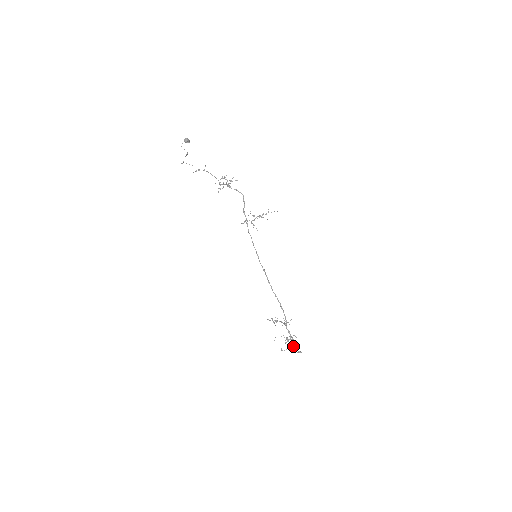
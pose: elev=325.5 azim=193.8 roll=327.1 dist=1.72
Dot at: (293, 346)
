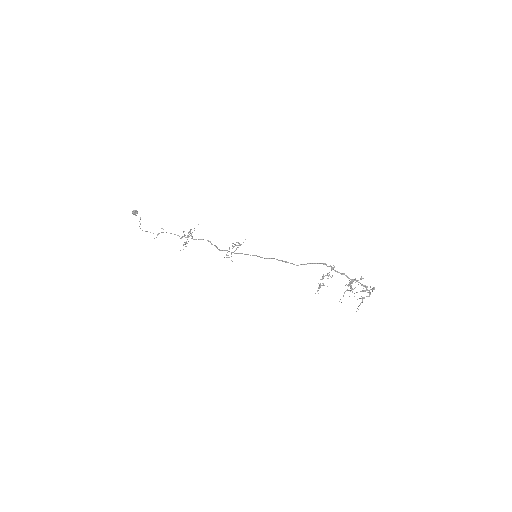
Dot at: occluded
